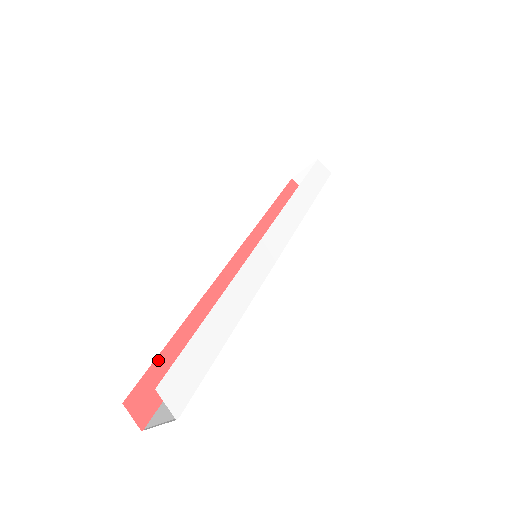
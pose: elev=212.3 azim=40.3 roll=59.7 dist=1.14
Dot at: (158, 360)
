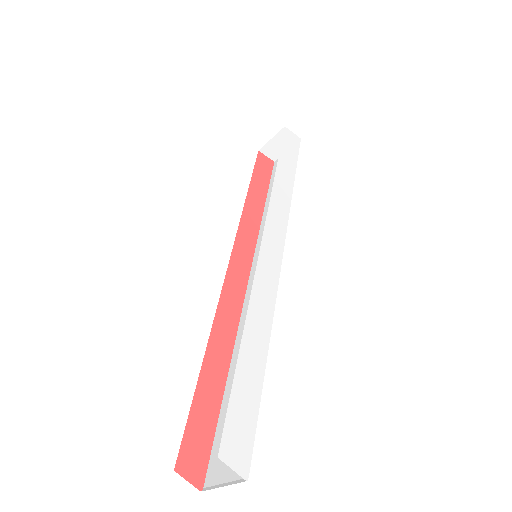
Dot at: (193, 407)
